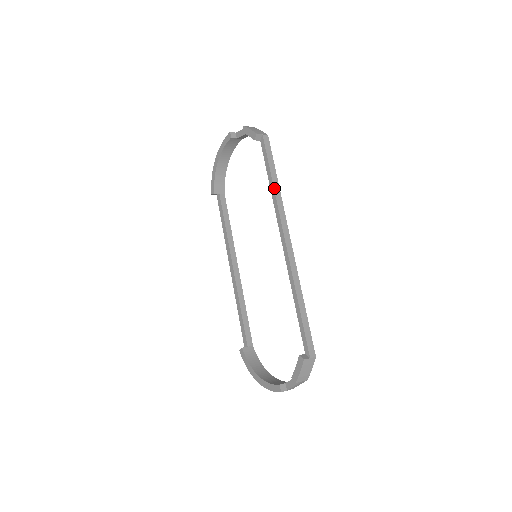
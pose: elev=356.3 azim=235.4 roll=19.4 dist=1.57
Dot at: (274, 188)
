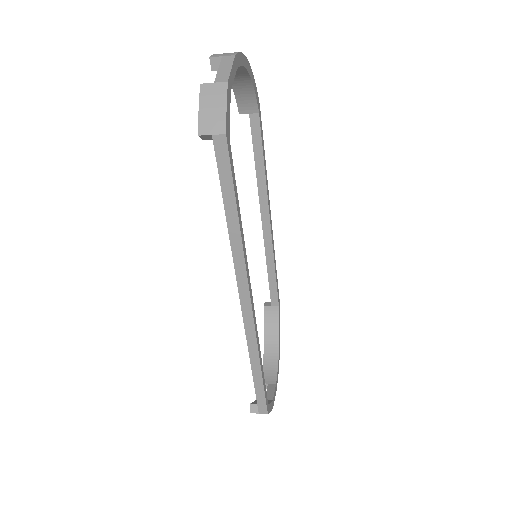
Dot at: (229, 235)
